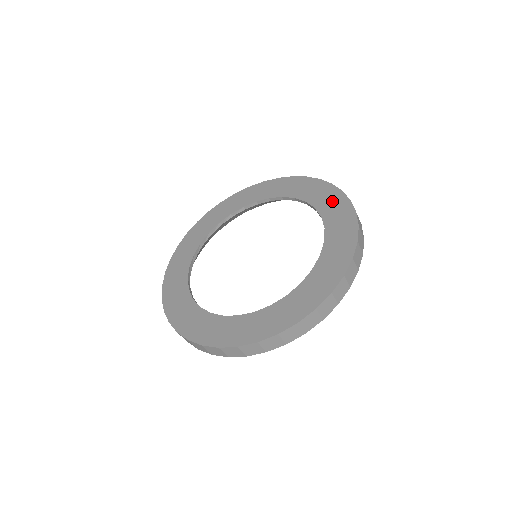
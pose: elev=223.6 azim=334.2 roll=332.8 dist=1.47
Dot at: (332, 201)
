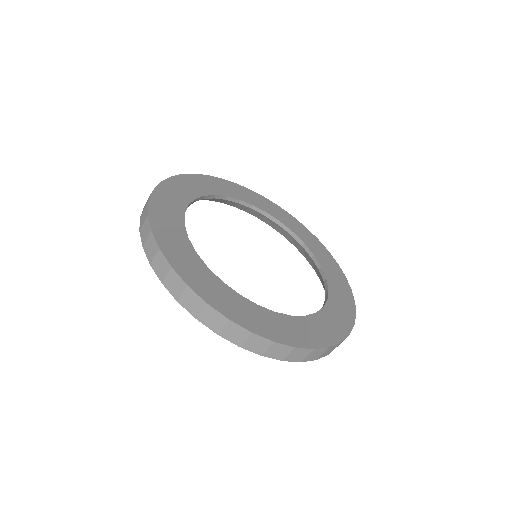
Dot at: (304, 233)
